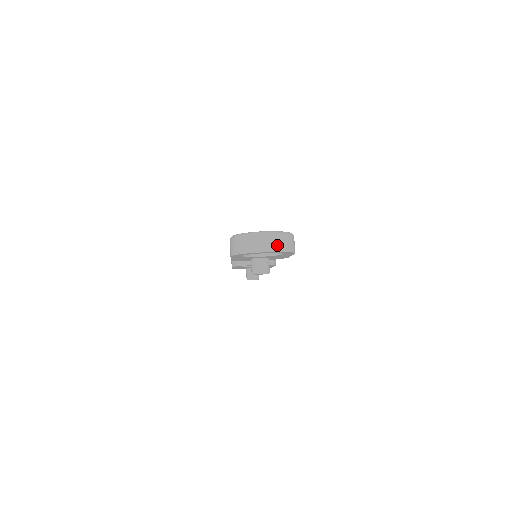
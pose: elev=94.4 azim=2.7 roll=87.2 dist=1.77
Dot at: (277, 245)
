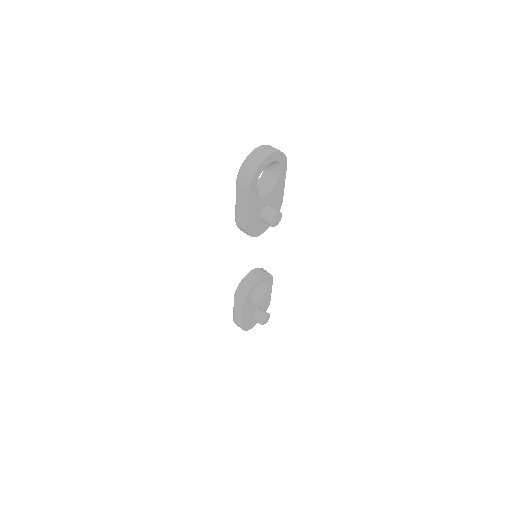
Dot at: (273, 149)
